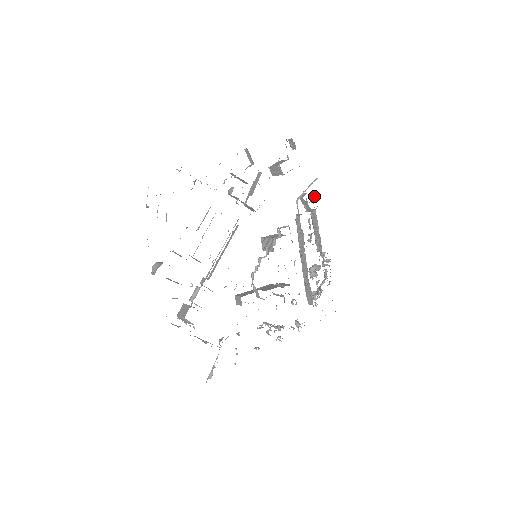
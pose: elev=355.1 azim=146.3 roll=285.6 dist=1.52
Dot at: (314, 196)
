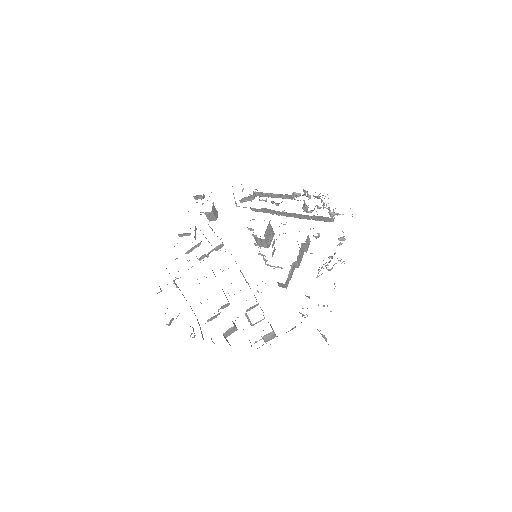
Dot at: occluded
